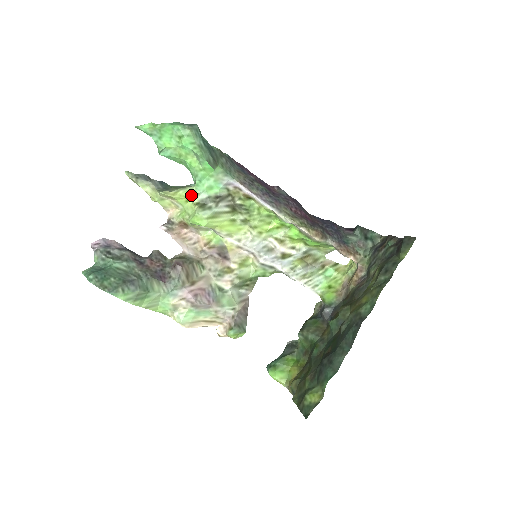
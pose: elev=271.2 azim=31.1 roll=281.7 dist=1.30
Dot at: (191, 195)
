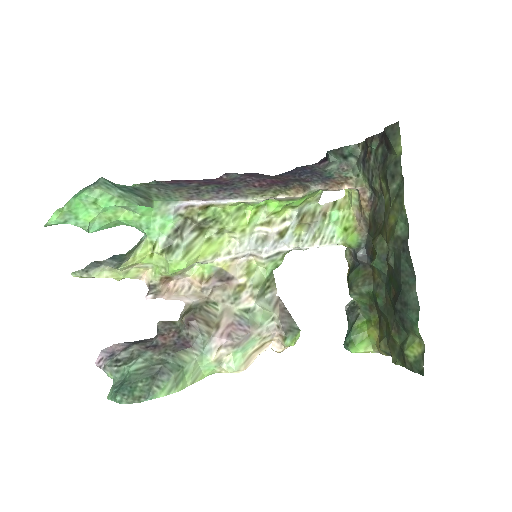
Dot at: (150, 248)
